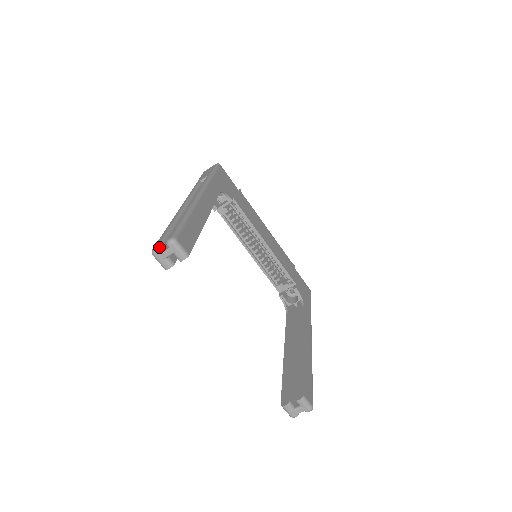
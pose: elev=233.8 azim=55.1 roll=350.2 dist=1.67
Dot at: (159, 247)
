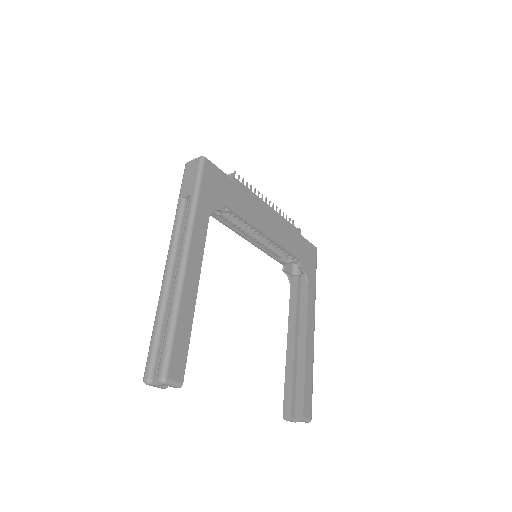
Dot at: (150, 379)
